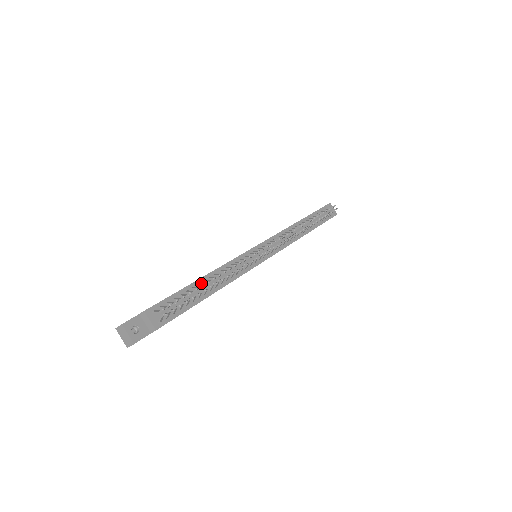
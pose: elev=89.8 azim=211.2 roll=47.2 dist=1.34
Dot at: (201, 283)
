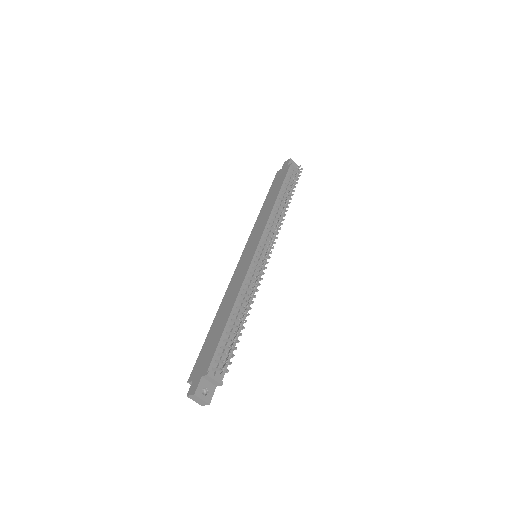
Dot at: (234, 319)
